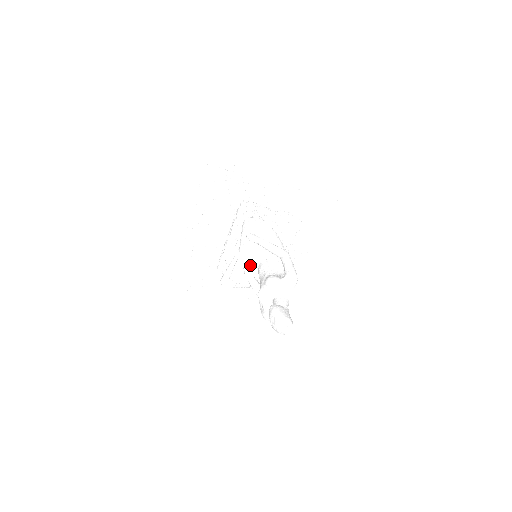
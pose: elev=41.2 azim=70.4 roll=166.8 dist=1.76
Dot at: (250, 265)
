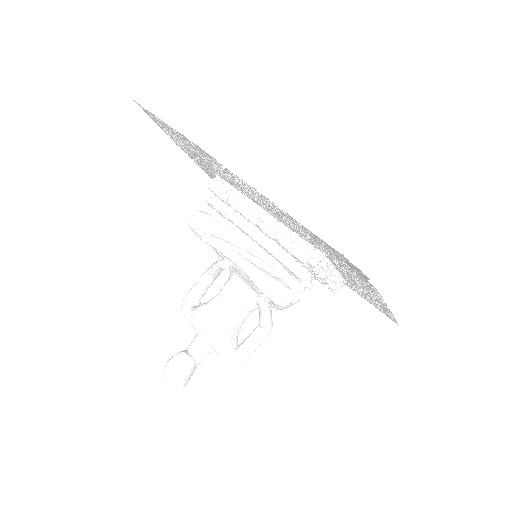
Dot at: (235, 268)
